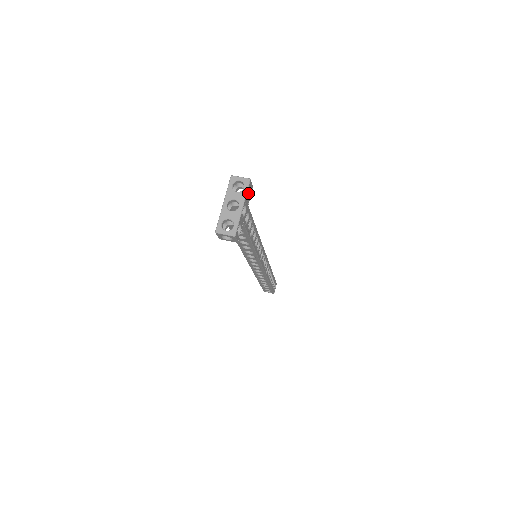
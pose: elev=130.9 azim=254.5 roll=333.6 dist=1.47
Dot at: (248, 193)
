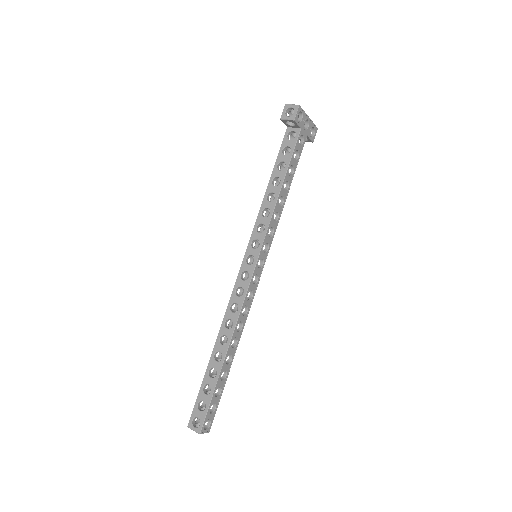
Dot at: (310, 136)
